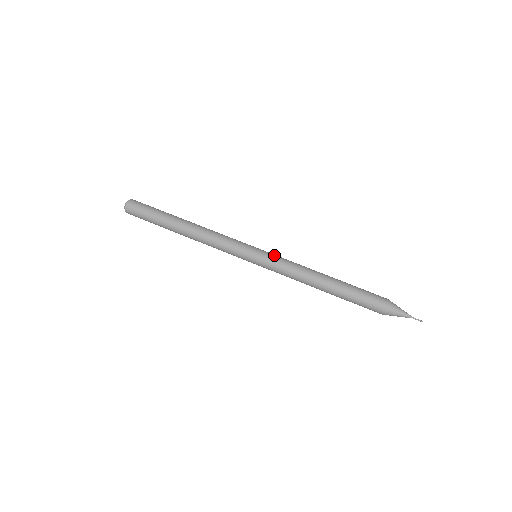
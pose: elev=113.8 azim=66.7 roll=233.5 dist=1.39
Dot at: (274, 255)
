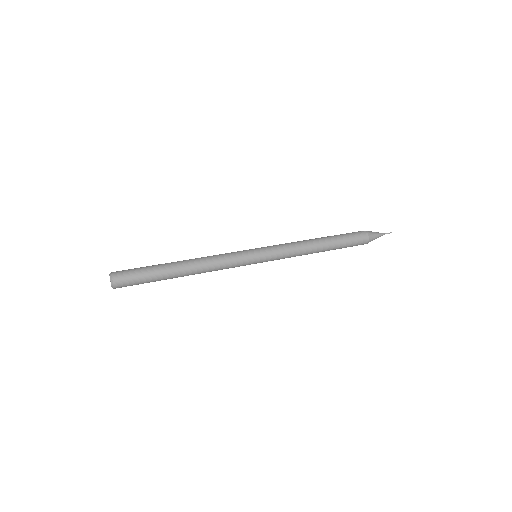
Dot at: (270, 246)
